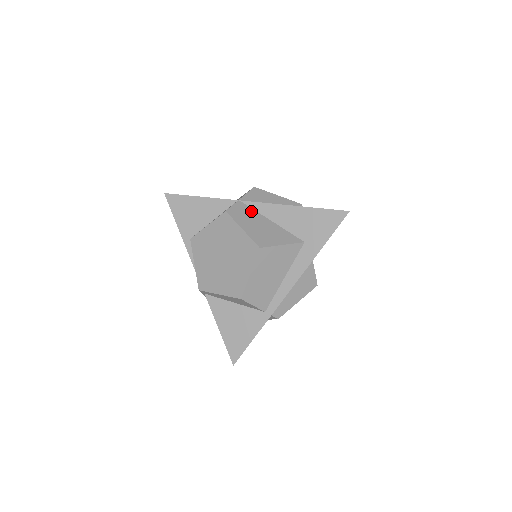
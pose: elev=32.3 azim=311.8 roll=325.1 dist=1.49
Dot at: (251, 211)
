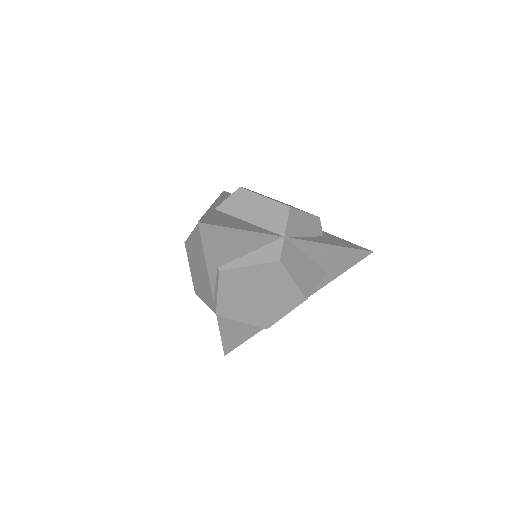
Dot at: (295, 250)
